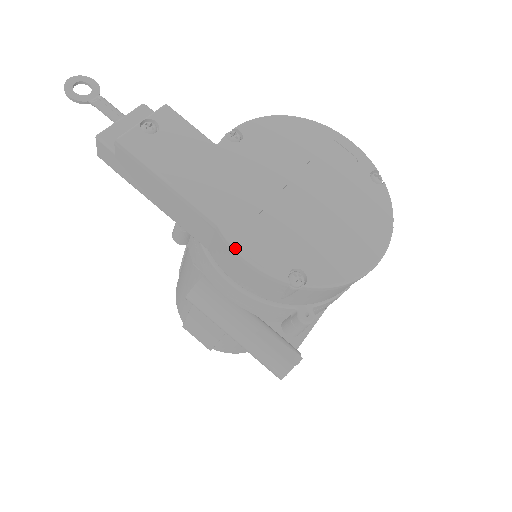
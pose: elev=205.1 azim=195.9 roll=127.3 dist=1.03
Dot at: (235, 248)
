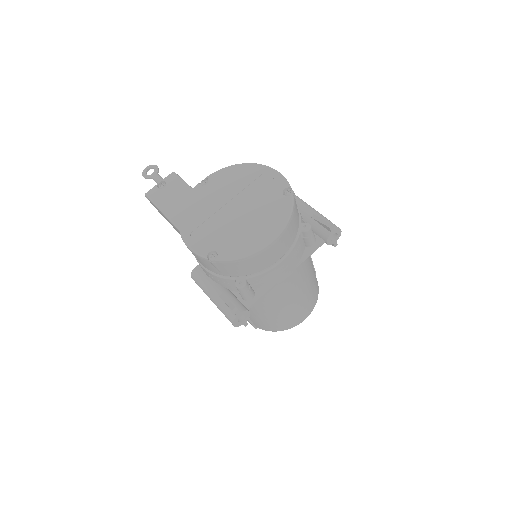
Dot at: (184, 242)
